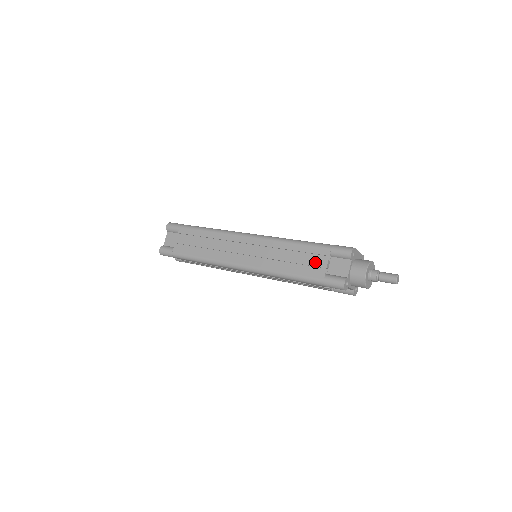
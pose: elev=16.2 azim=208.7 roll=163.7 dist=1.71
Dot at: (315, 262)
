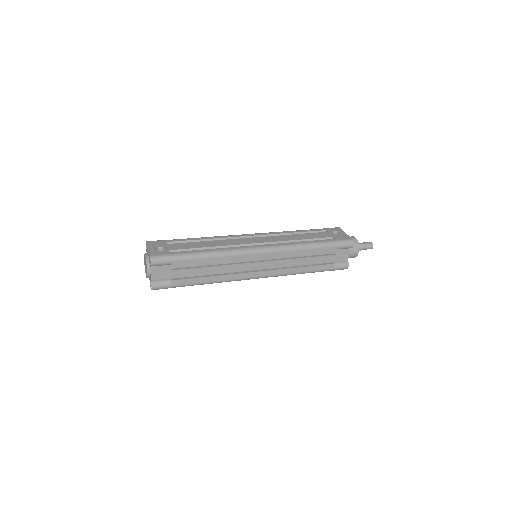
Dot at: (326, 259)
